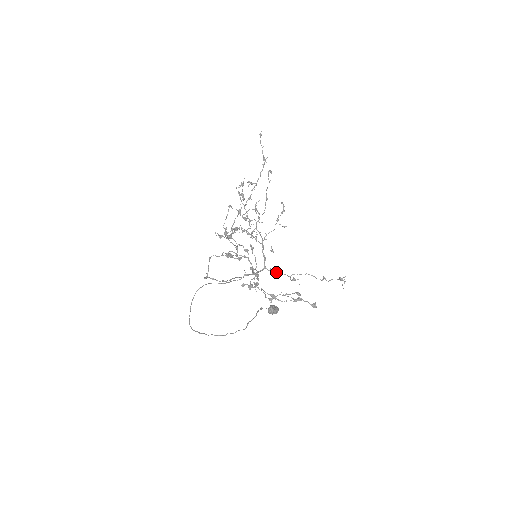
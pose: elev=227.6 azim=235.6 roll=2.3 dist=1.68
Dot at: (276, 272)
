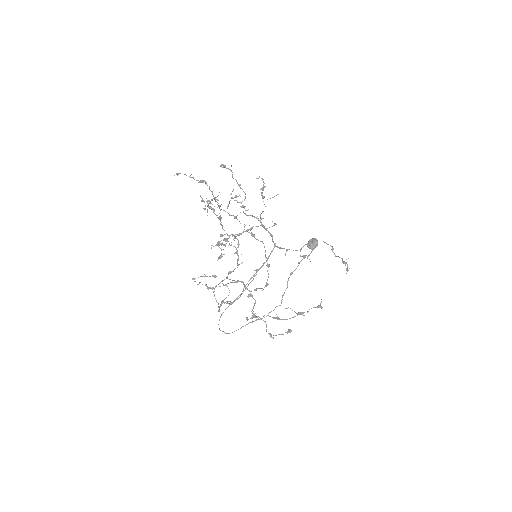
Dot at: (285, 253)
